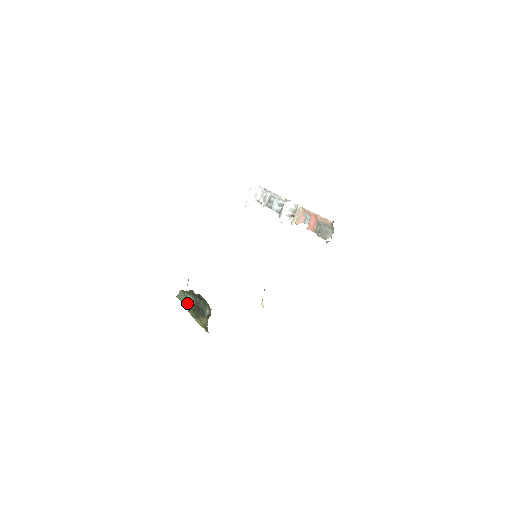
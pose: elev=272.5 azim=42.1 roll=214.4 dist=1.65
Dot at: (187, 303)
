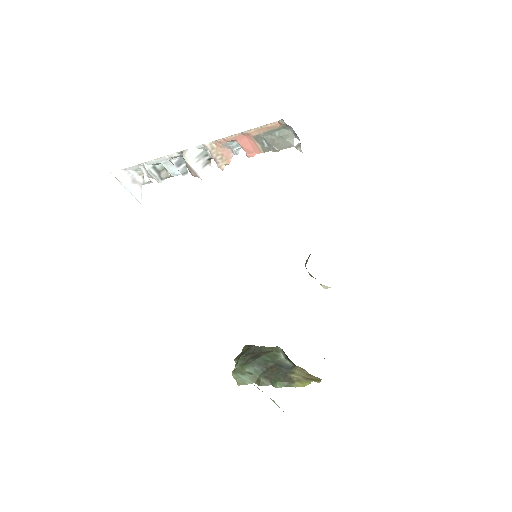
Dot at: (257, 378)
